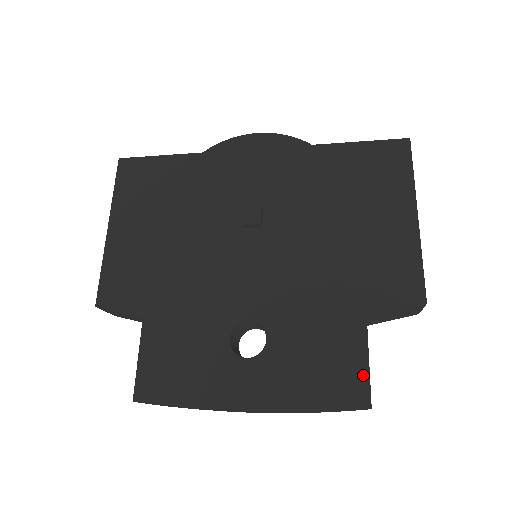
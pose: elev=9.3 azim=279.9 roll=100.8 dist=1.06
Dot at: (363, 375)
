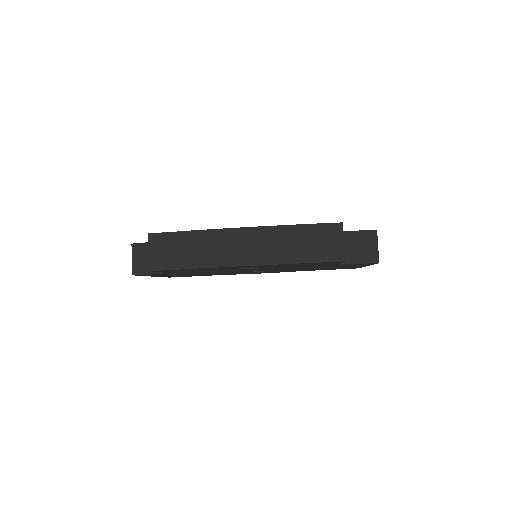
Dot at: occluded
